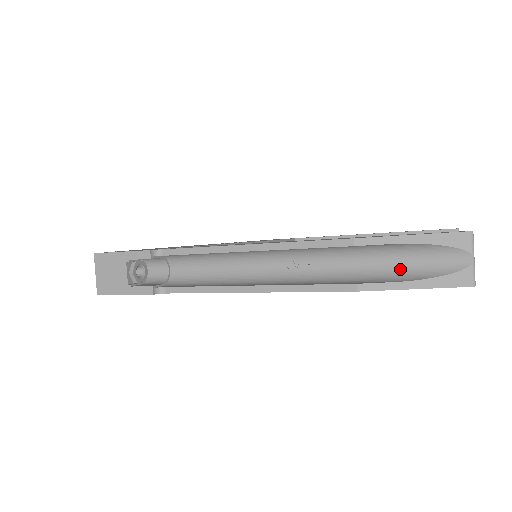
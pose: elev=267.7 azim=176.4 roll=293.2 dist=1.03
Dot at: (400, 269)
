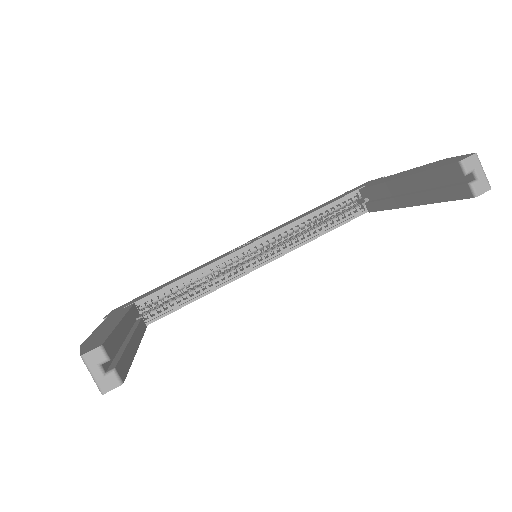
Dot at: occluded
